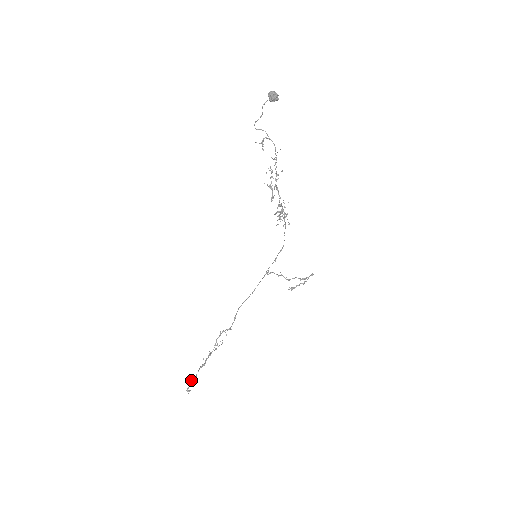
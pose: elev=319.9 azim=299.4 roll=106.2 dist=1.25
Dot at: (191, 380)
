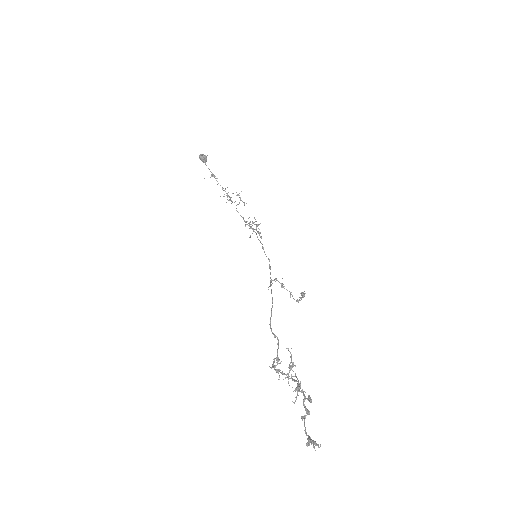
Dot at: (302, 417)
